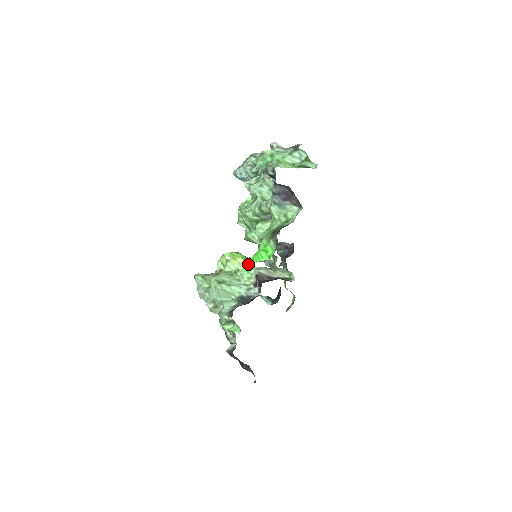
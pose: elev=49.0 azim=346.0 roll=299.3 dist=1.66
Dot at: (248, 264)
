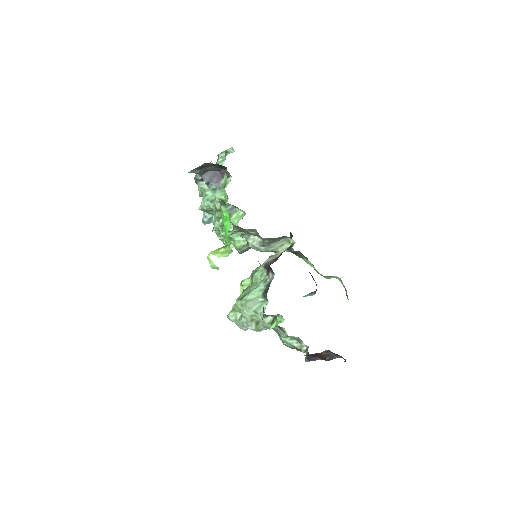
Dot at: (227, 246)
